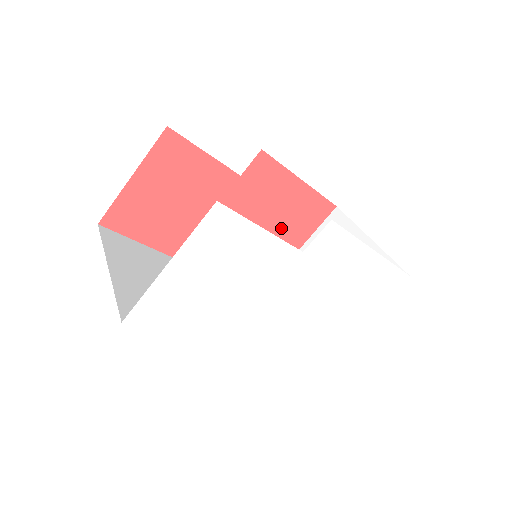
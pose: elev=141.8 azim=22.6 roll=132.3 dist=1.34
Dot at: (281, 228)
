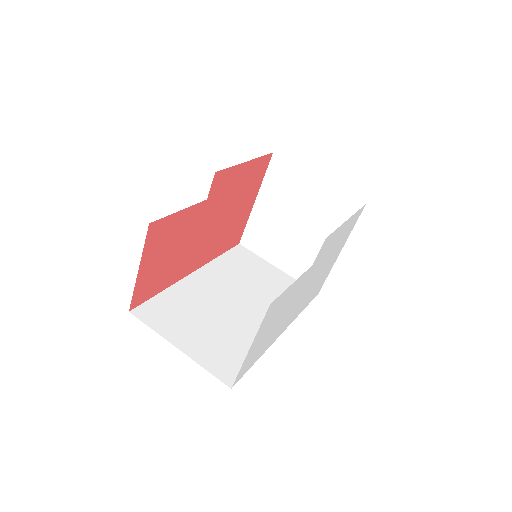
Dot at: (241, 199)
